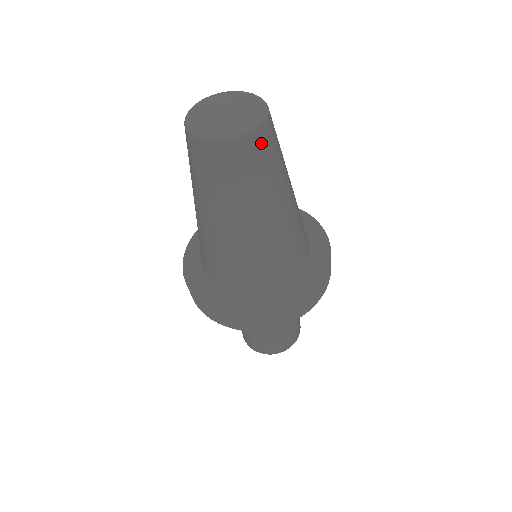
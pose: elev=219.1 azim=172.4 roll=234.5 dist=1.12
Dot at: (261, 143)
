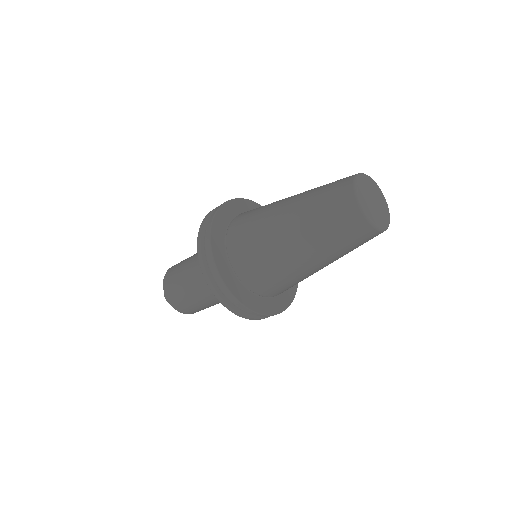
Dot at: occluded
